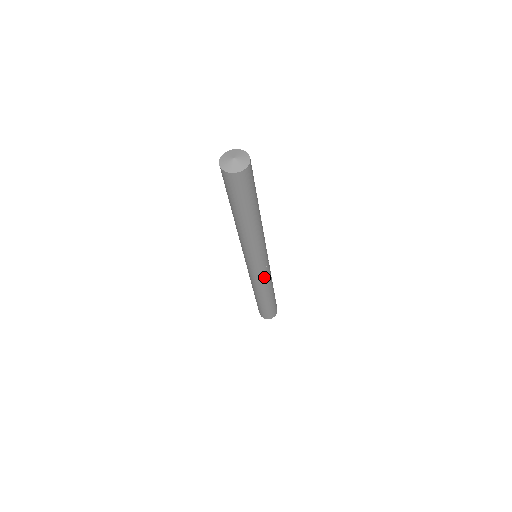
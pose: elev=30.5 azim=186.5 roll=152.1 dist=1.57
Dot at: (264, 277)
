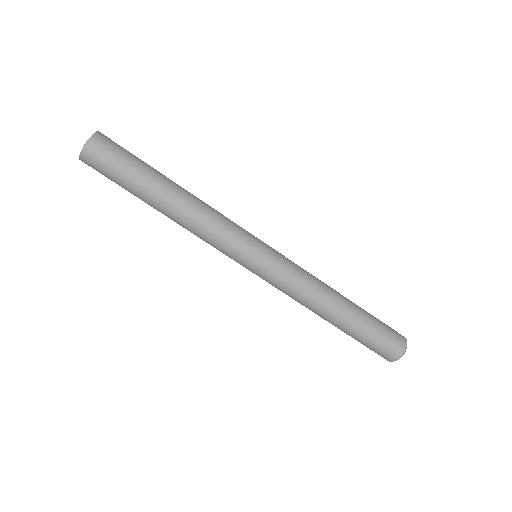
Dot at: (295, 266)
